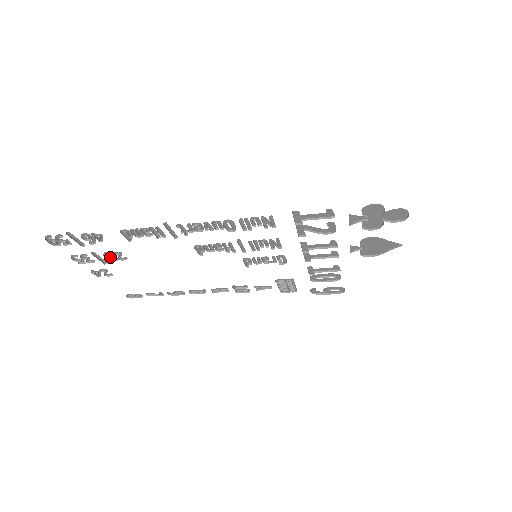
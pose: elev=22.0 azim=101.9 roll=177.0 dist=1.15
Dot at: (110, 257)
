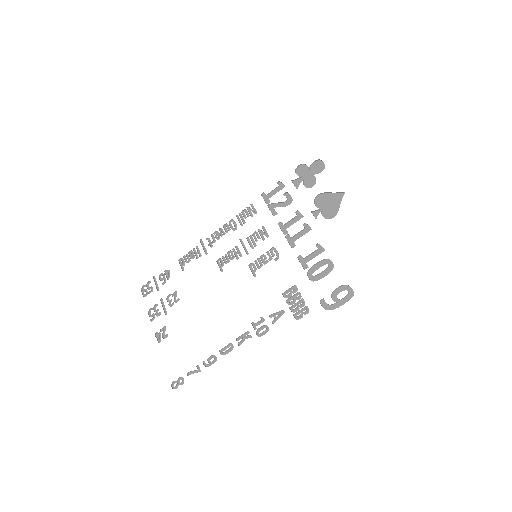
Dot at: (170, 304)
